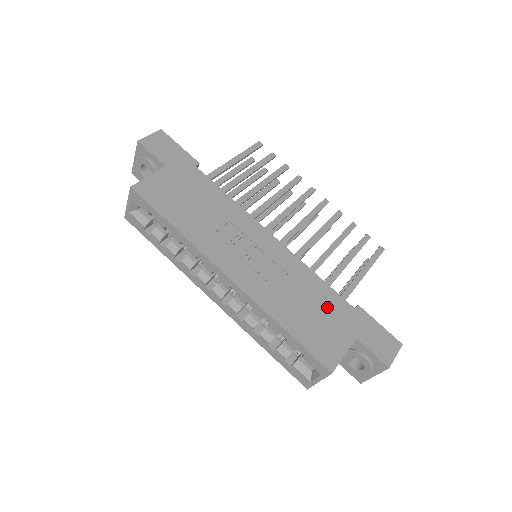
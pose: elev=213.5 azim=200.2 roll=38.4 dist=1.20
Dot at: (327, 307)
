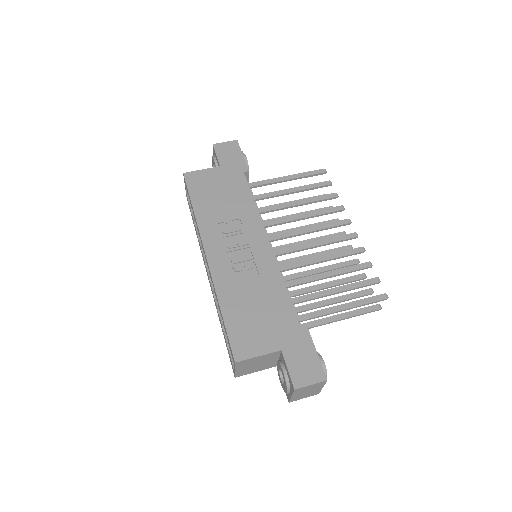
Dot at: (274, 314)
